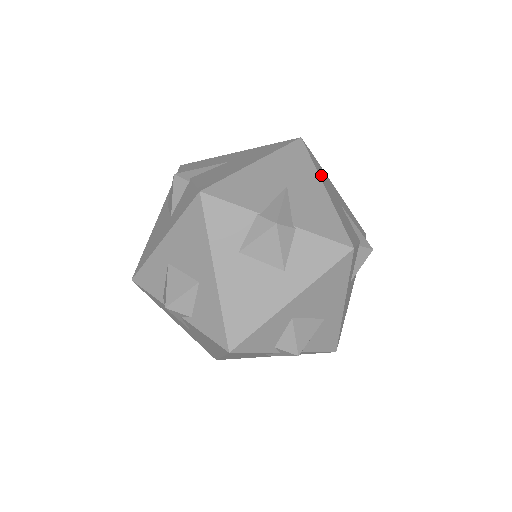
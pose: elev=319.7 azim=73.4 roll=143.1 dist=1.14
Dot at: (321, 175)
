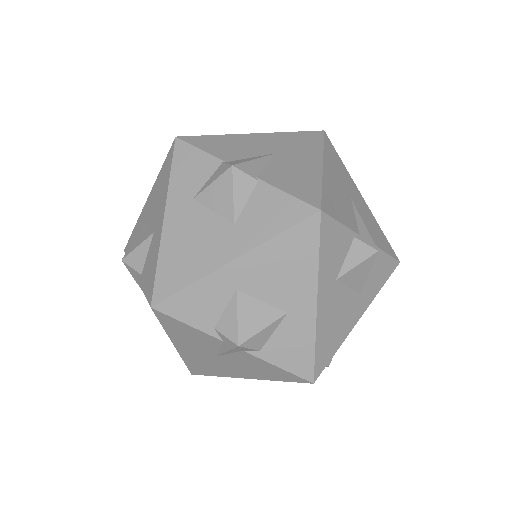
Dot at: (330, 161)
